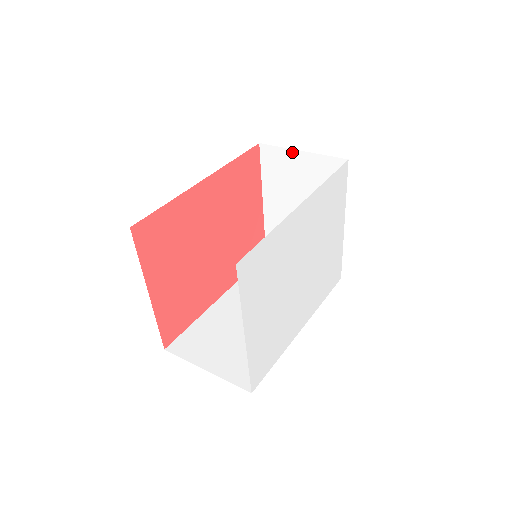
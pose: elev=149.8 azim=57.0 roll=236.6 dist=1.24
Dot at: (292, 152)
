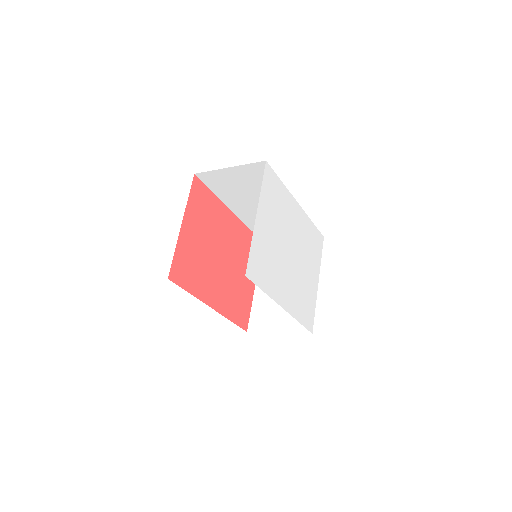
Dot at: occluded
